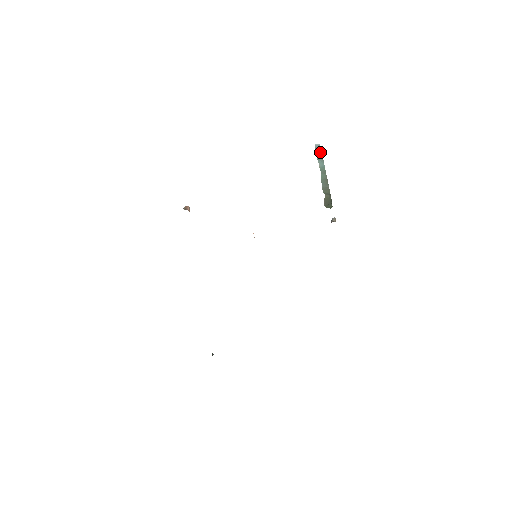
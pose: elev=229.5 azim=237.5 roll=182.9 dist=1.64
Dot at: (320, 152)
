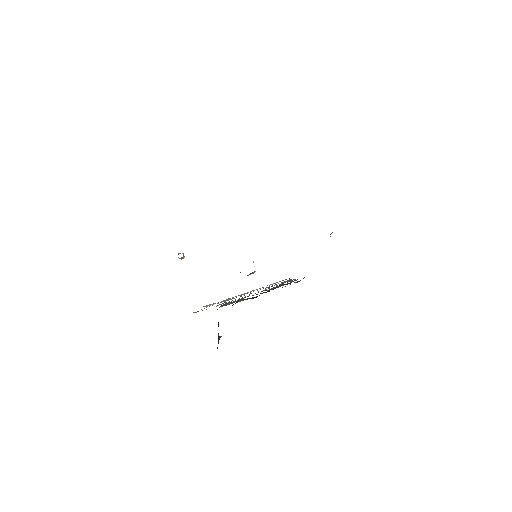
Dot at: occluded
